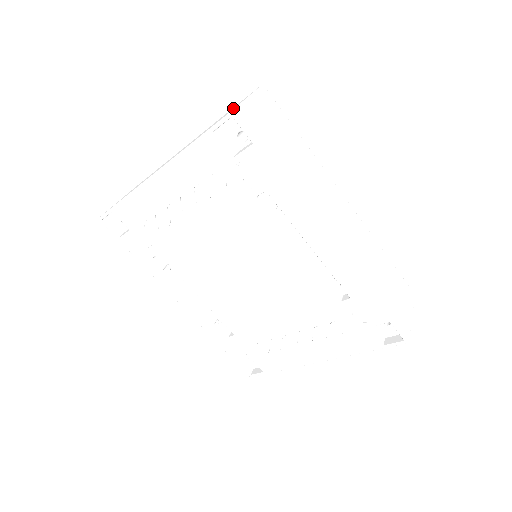
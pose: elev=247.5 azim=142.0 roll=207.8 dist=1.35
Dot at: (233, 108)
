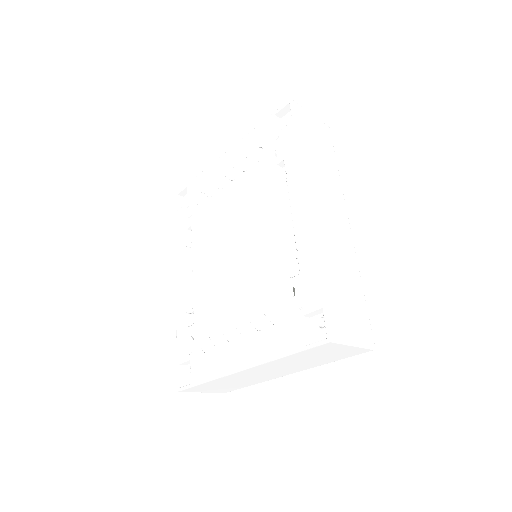
Dot at: occluded
